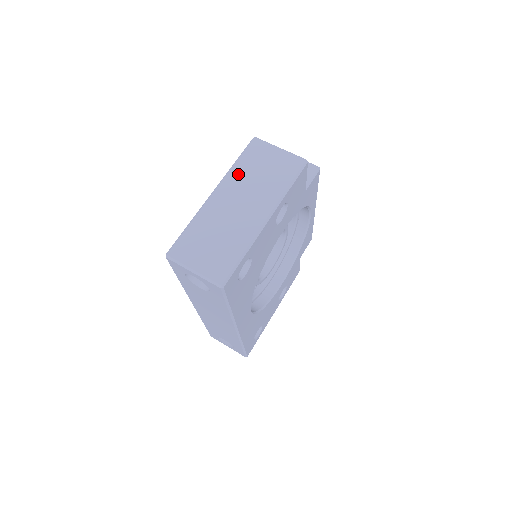
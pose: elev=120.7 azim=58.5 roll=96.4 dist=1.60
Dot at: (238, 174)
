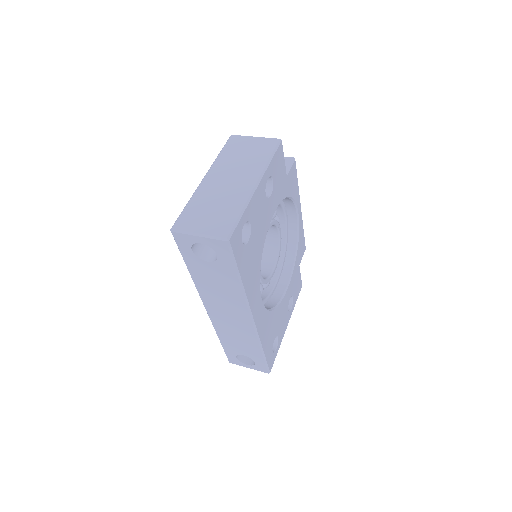
Dot at: (223, 161)
